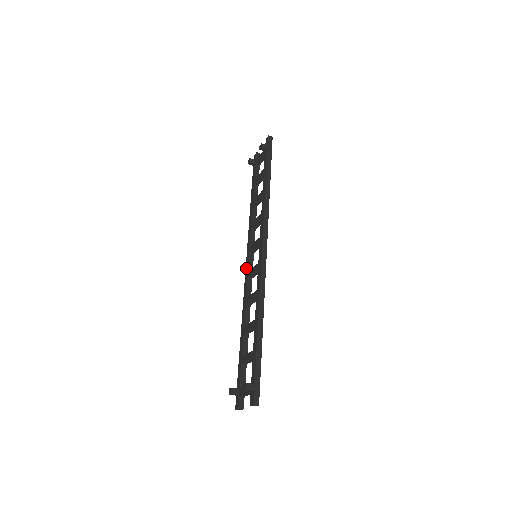
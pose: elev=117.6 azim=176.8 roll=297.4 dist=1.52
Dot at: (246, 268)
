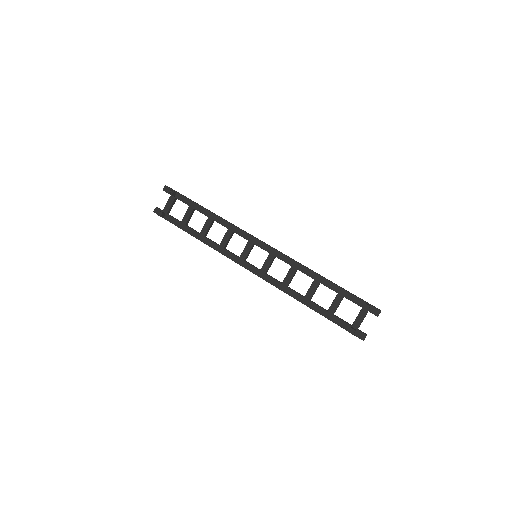
Dot at: (254, 271)
